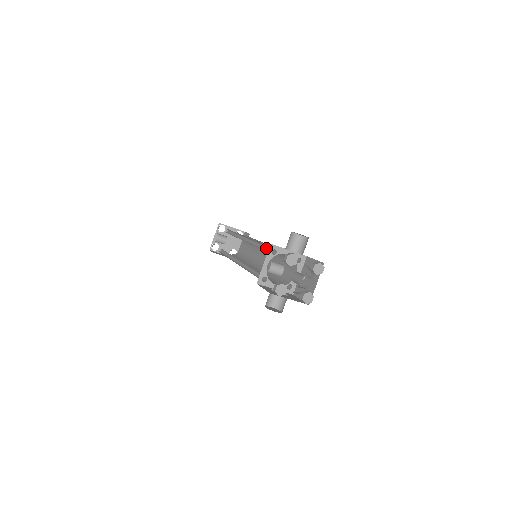
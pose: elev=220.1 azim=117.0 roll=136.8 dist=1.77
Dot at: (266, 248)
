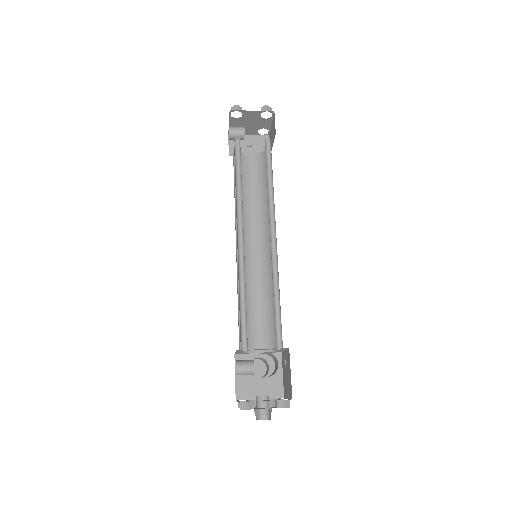
Dot at: (246, 313)
